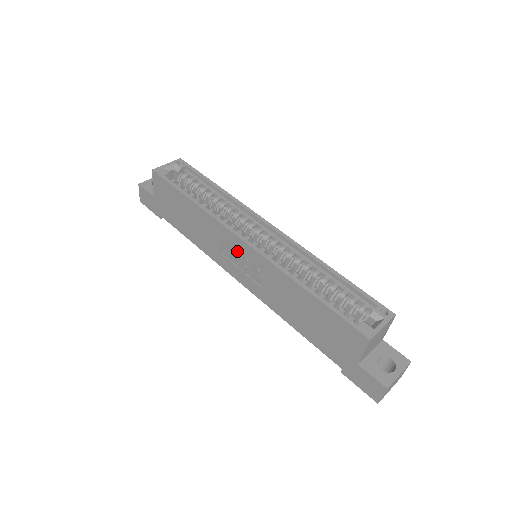
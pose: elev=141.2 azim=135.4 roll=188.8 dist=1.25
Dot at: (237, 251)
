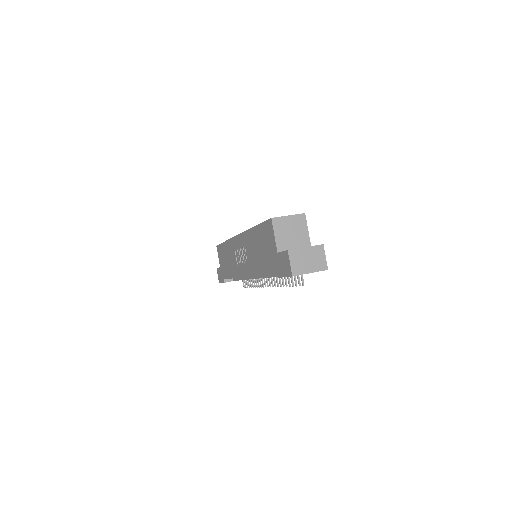
Dot at: (238, 249)
